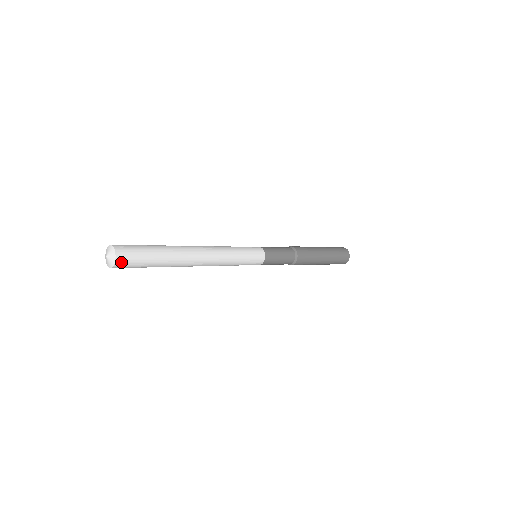
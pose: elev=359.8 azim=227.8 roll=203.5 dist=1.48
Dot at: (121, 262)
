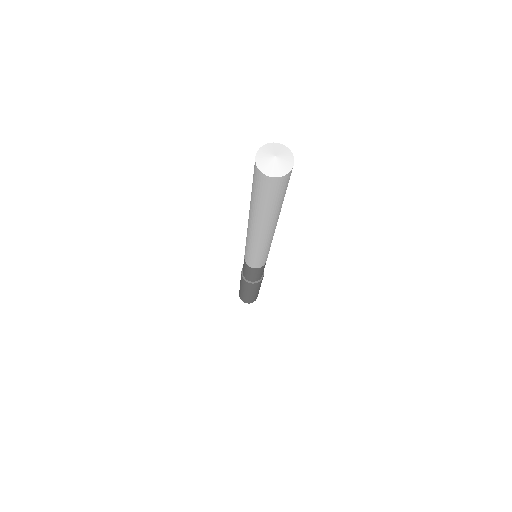
Dot at: (280, 181)
